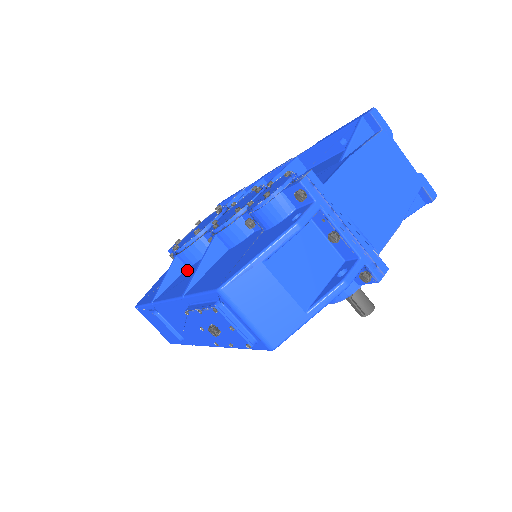
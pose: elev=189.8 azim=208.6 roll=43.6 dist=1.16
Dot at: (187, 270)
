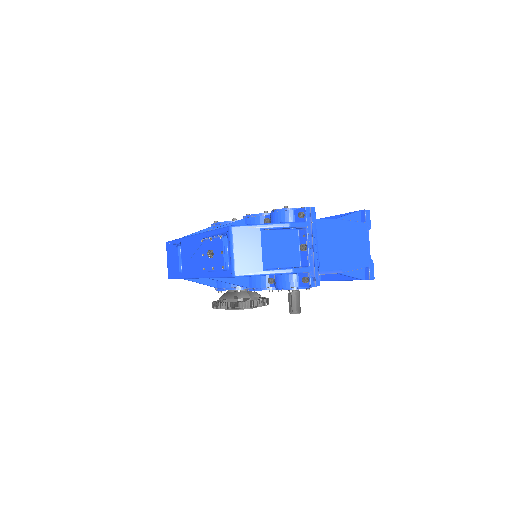
Dot at: occluded
